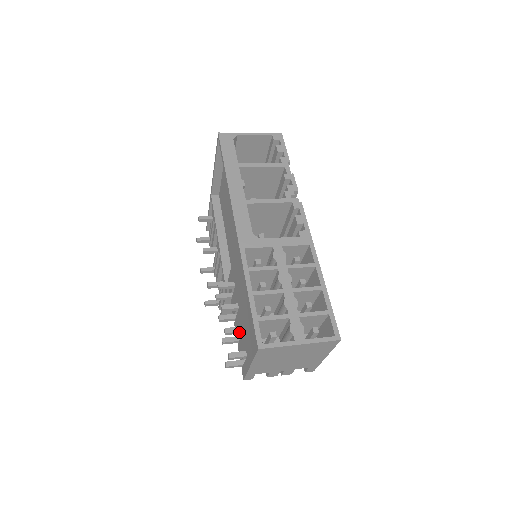
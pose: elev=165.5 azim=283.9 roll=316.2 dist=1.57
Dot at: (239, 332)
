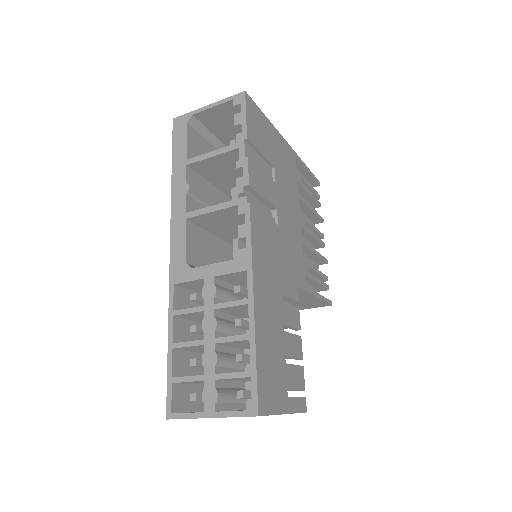
Dot at: occluded
